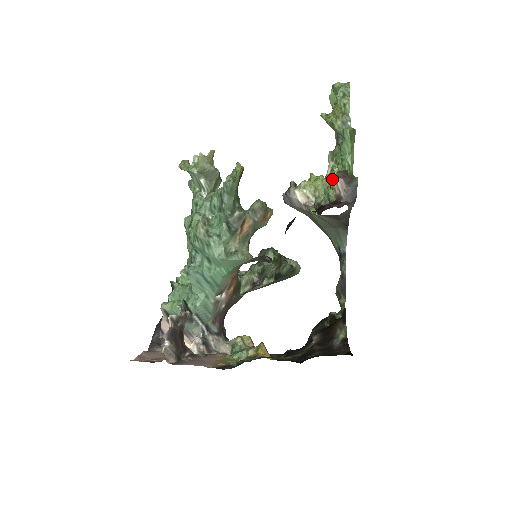
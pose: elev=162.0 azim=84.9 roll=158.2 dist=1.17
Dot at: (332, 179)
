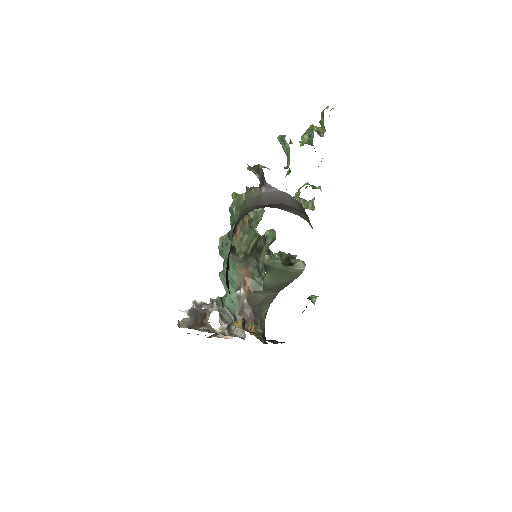
Dot at: occluded
